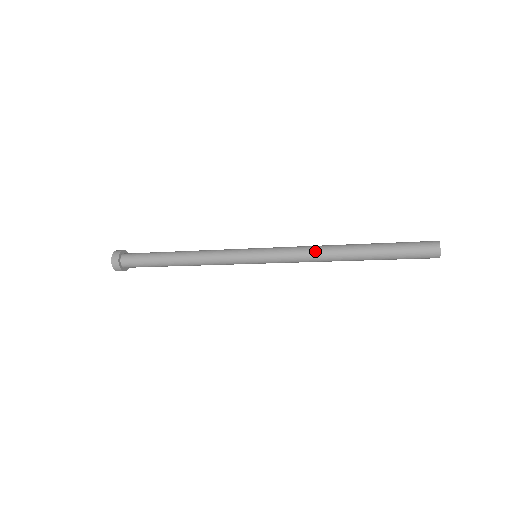
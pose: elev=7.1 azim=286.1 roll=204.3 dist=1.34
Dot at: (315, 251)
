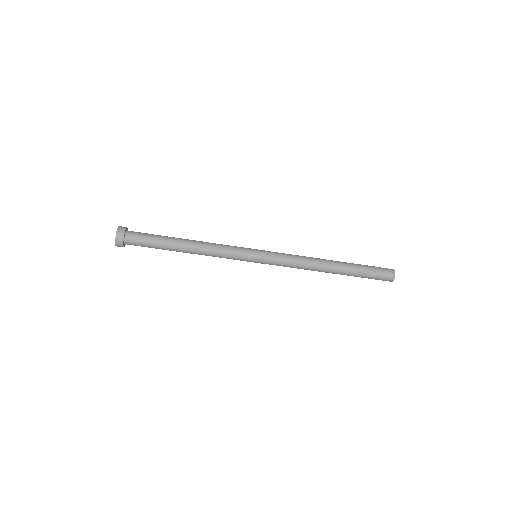
Dot at: (307, 263)
